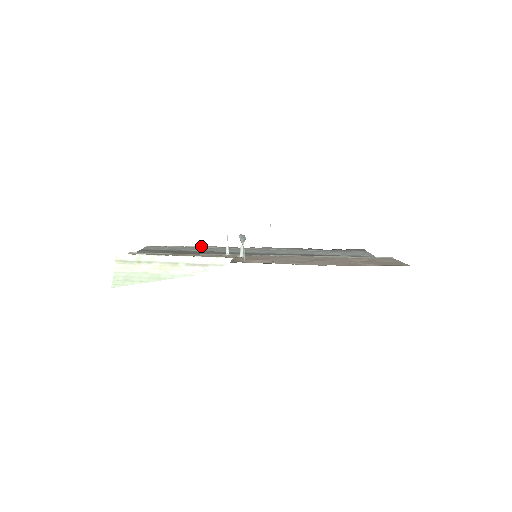
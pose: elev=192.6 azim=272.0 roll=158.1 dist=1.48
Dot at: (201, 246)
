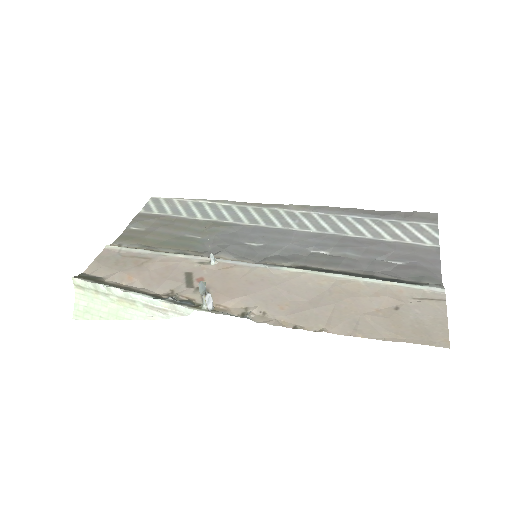
Dot at: (213, 200)
